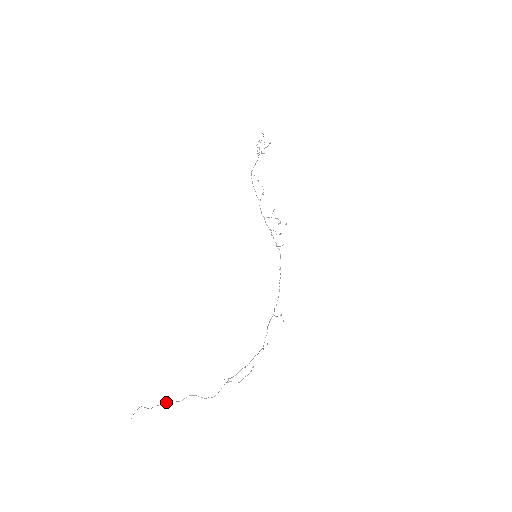
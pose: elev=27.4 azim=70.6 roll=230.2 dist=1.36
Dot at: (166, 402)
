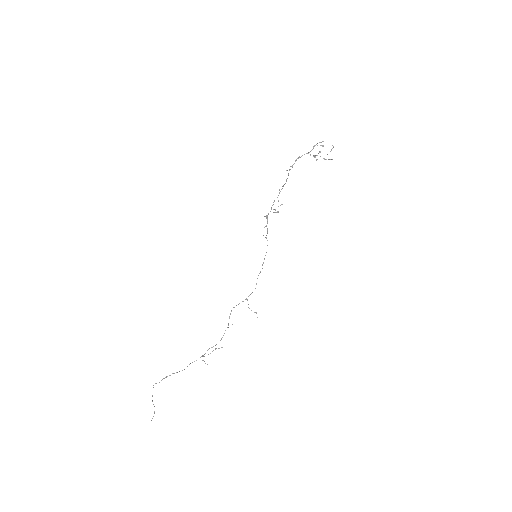
Dot at: occluded
